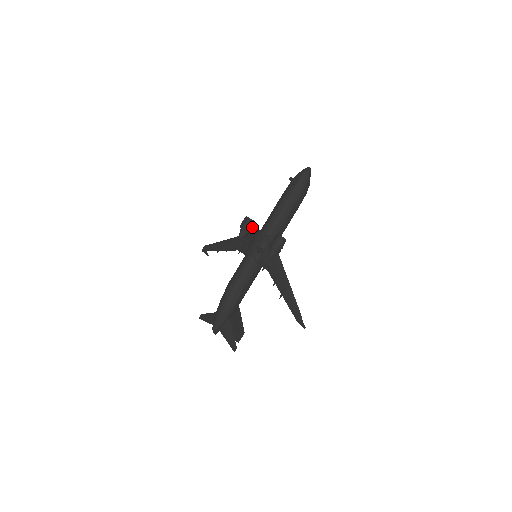
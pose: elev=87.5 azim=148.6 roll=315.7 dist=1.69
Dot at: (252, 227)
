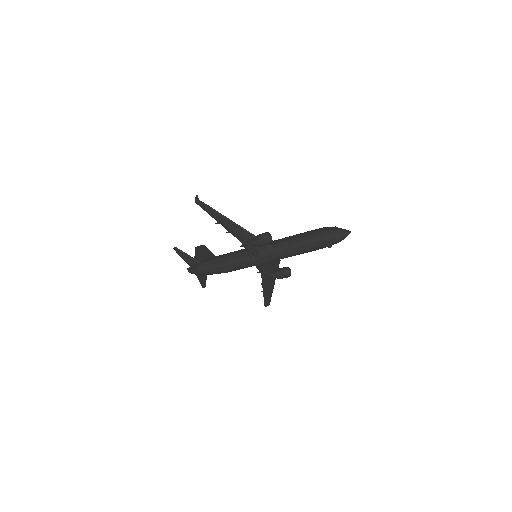
Dot at: occluded
